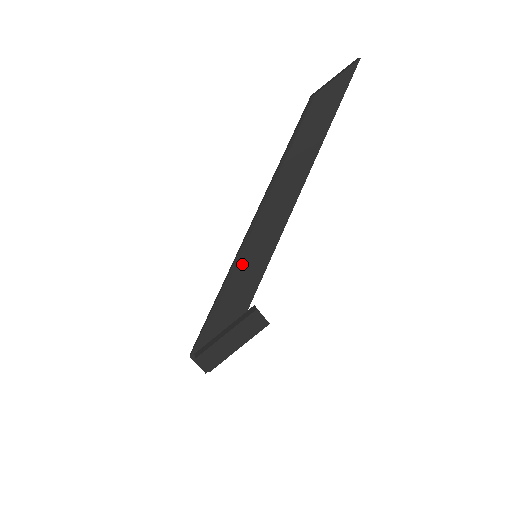
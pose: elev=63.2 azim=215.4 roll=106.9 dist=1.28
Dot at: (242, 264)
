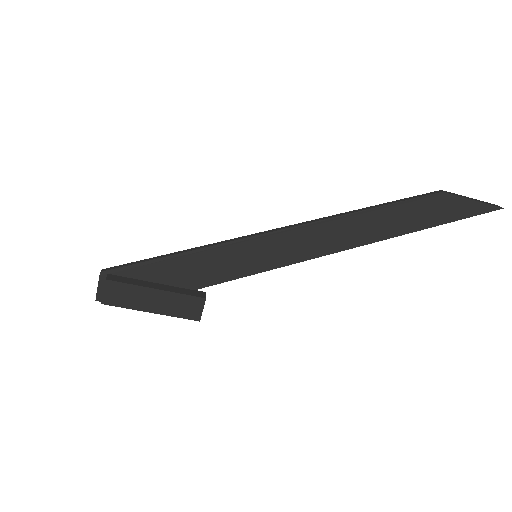
Dot at: (239, 249)
